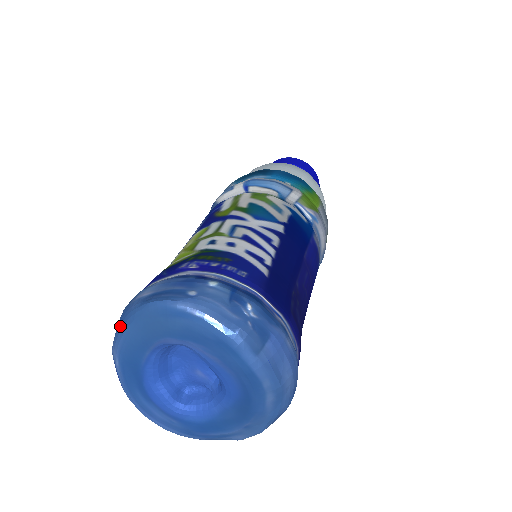
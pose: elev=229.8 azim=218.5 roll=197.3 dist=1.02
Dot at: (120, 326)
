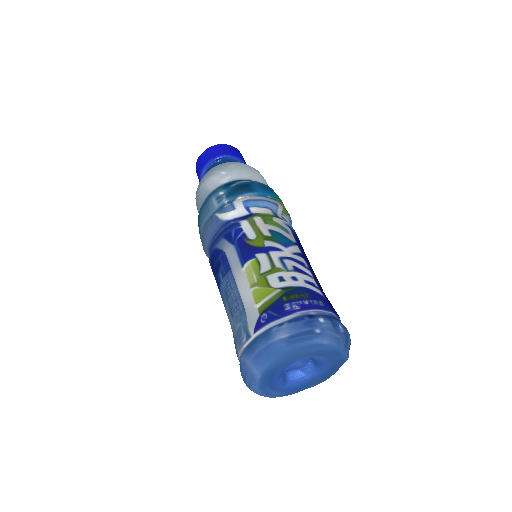
Dot at: (266, 358)
